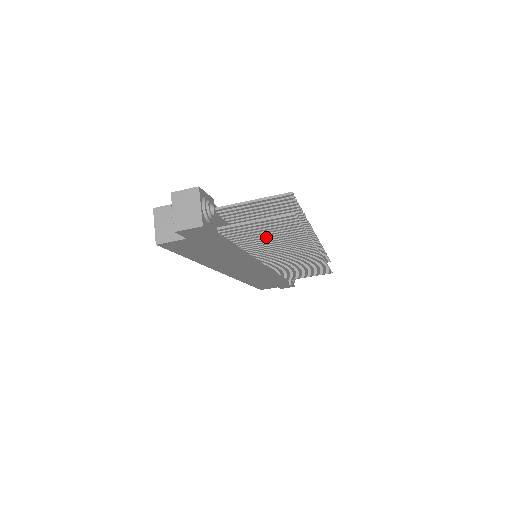
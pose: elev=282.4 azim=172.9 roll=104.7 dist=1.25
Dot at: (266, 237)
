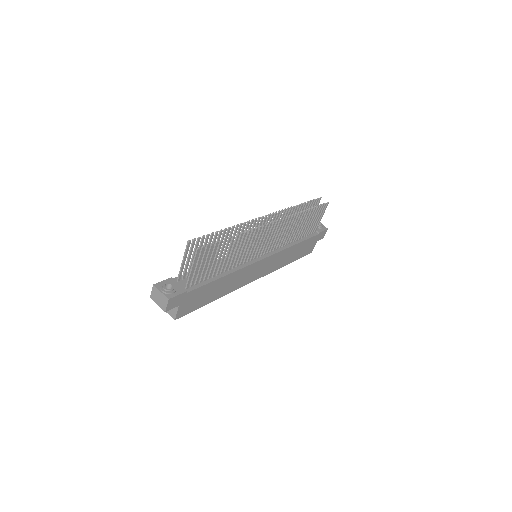
Dot at: (219, 260)
